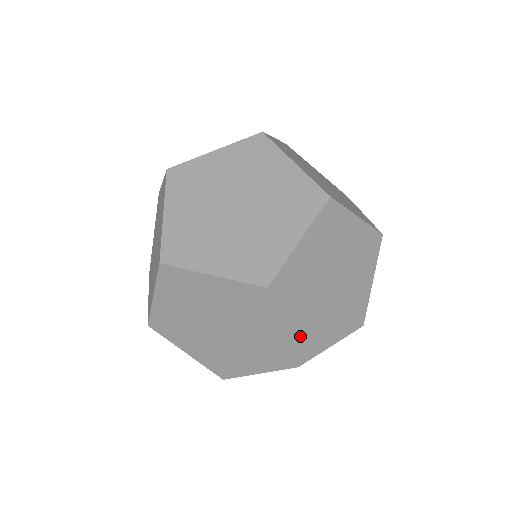
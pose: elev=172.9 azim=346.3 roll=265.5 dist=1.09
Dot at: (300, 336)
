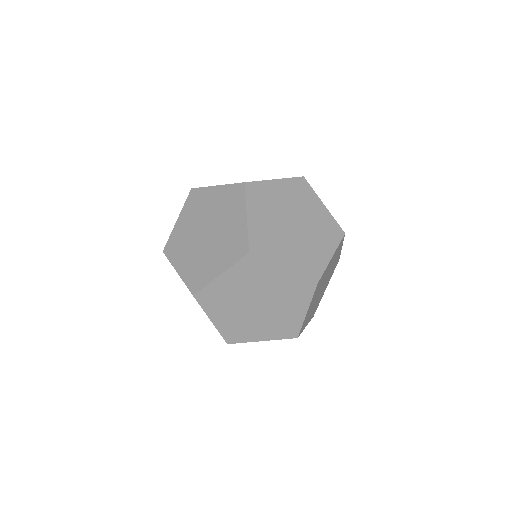
Dot at: (227, 328)
